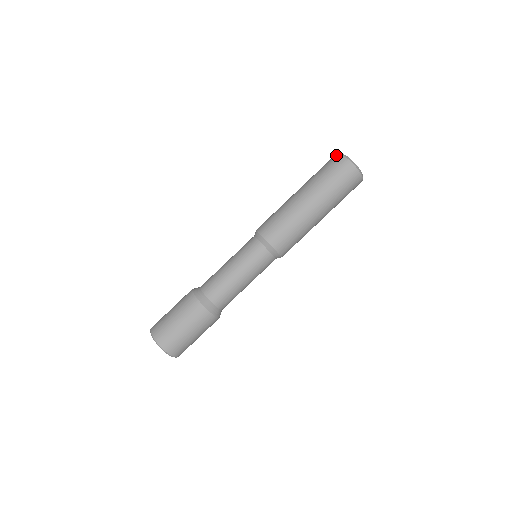
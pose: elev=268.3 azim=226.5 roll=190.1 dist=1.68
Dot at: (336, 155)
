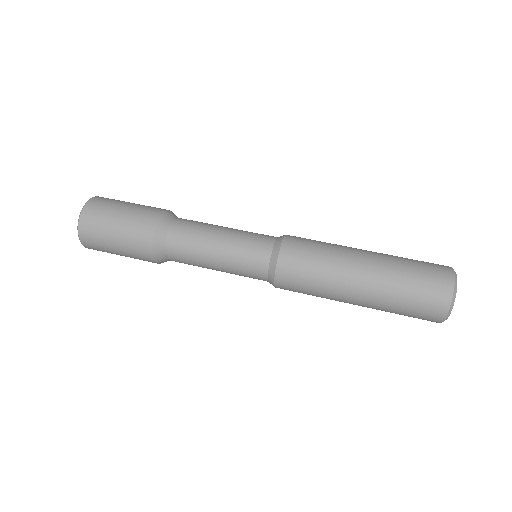
Dot at: occluded
